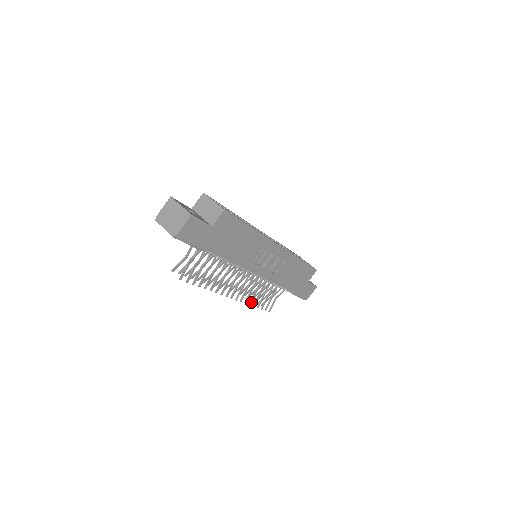
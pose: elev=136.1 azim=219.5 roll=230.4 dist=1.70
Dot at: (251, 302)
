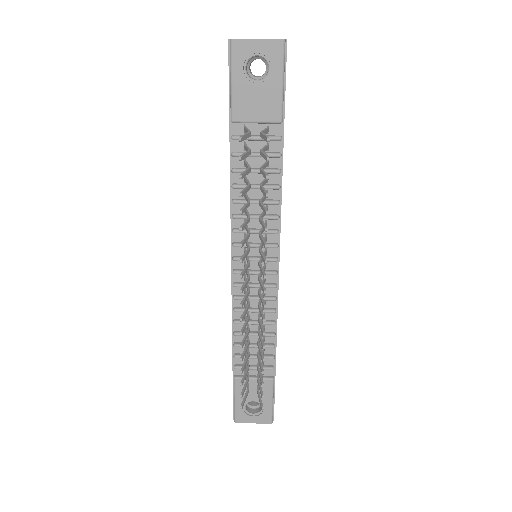
Dot at: (263, 345)
